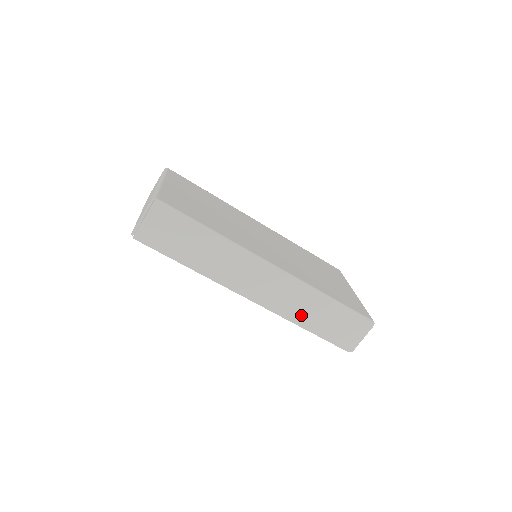
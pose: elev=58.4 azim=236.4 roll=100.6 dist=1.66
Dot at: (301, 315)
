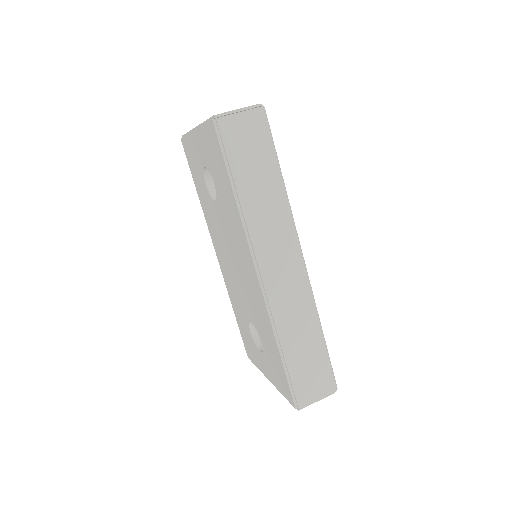
Dot at: (289, 330)
